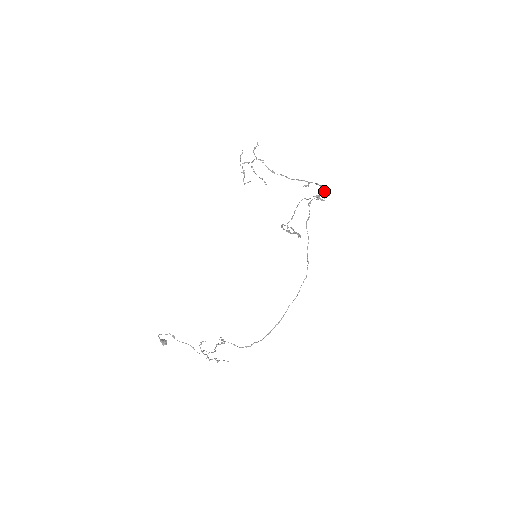
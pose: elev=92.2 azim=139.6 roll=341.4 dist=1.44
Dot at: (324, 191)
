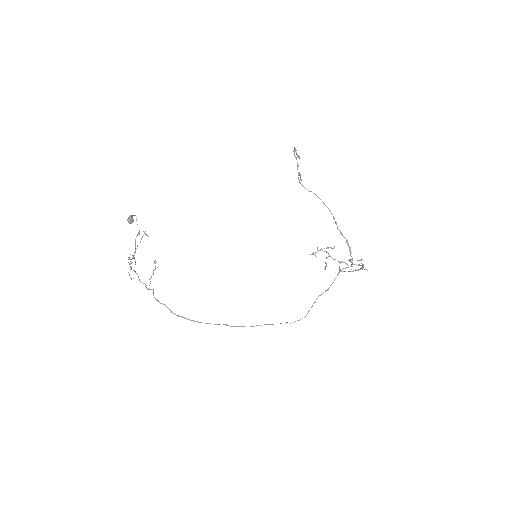
Dot at: (361, 265)
